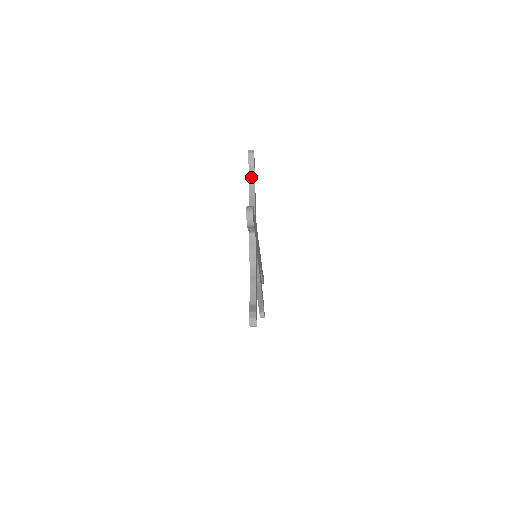
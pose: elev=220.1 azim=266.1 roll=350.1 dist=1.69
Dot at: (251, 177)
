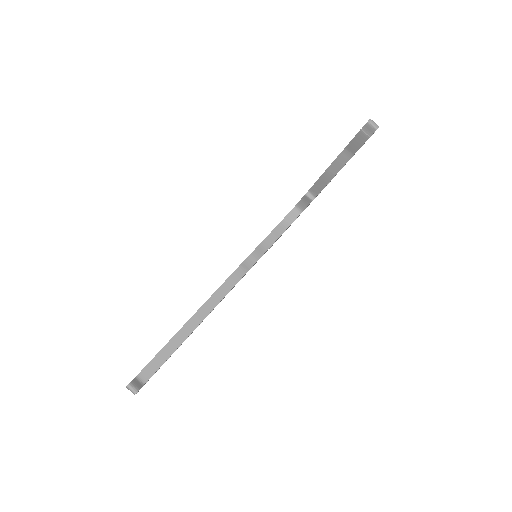
Dot at: occluded
